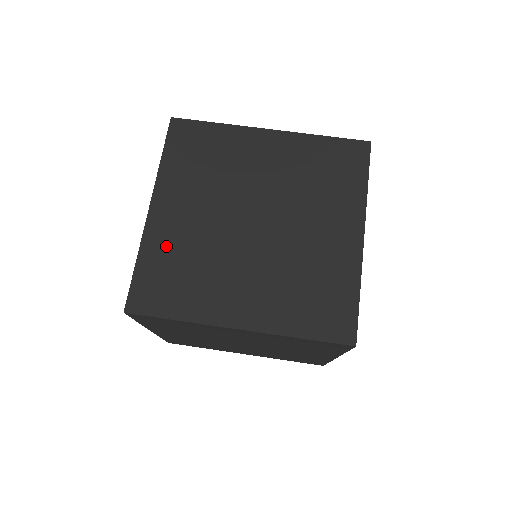
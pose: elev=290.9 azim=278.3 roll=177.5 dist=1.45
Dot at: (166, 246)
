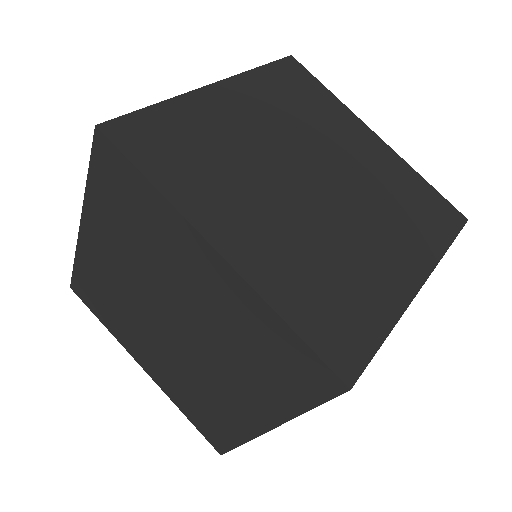
Dot at: (202, 120)
